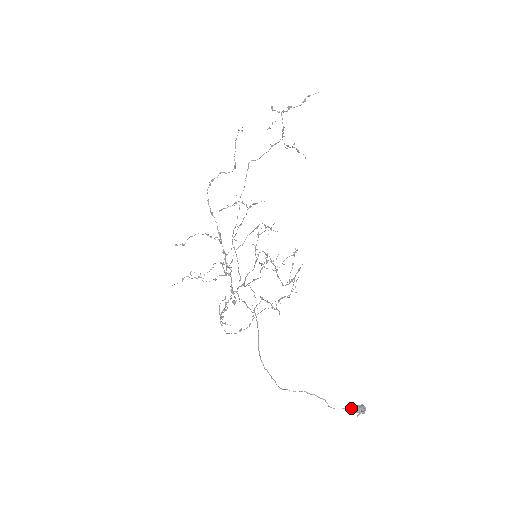
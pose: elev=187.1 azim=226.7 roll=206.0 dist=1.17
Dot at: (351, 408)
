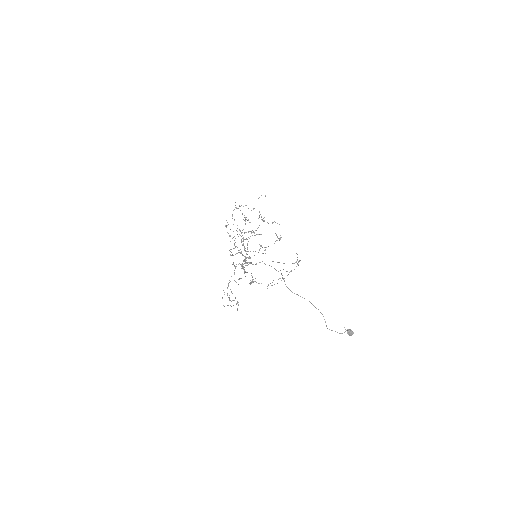
Dot at: (342, 333)
